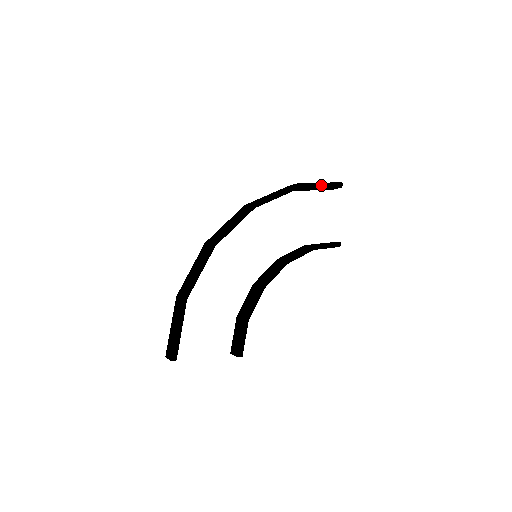
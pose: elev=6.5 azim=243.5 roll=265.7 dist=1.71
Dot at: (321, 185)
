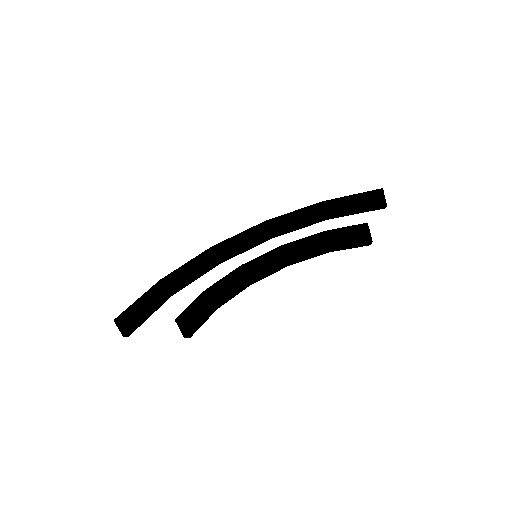
Dot at: (351, 196)
